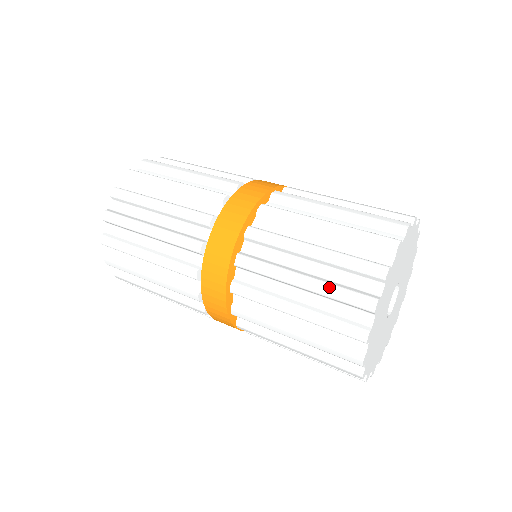
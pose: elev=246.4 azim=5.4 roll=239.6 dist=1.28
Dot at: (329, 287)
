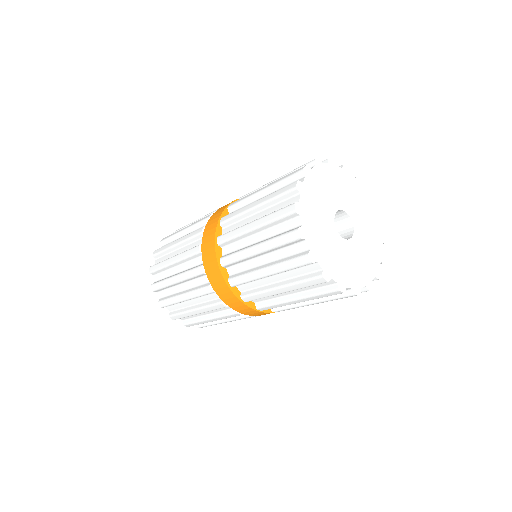
Dot at: (280, 266)
